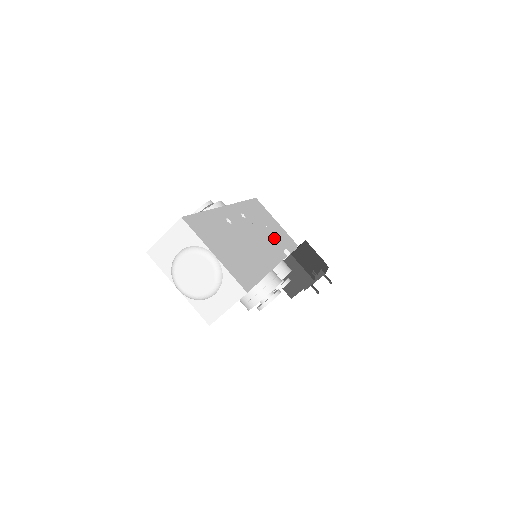
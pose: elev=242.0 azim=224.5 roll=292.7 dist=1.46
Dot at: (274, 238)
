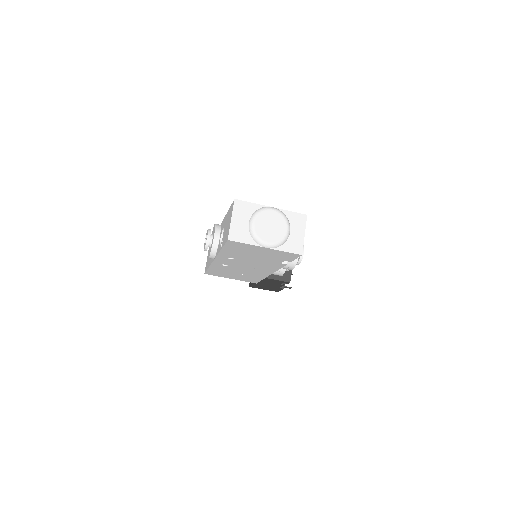
Dot at: occluded
